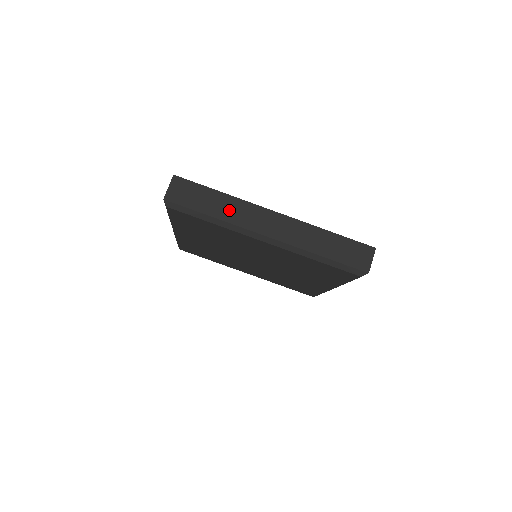
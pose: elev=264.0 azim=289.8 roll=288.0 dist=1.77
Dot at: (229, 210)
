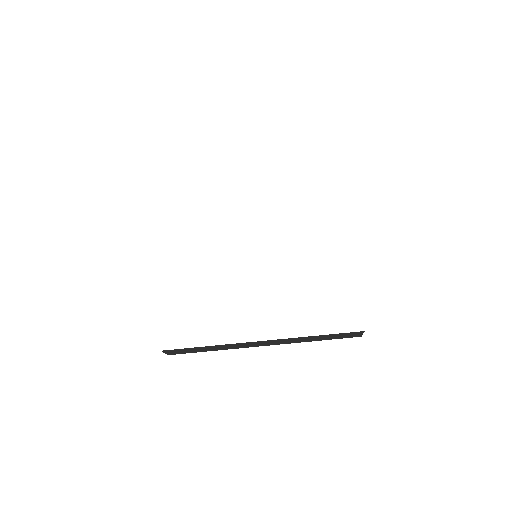
Dot at: (222, 348)
